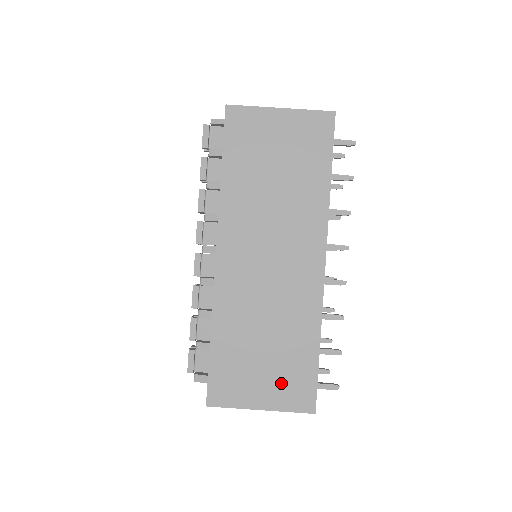
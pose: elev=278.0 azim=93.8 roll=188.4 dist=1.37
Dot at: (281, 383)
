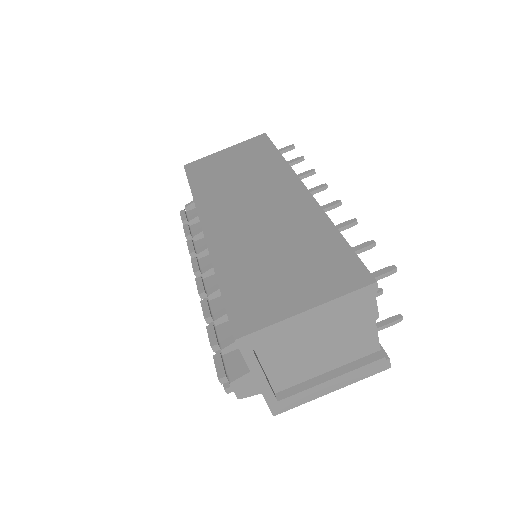
Dot at: (316, 277)
